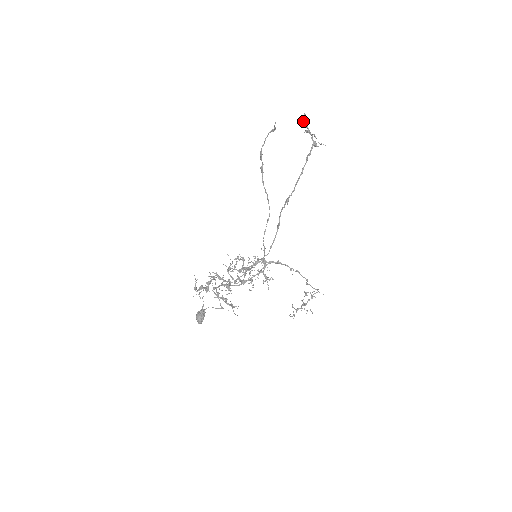
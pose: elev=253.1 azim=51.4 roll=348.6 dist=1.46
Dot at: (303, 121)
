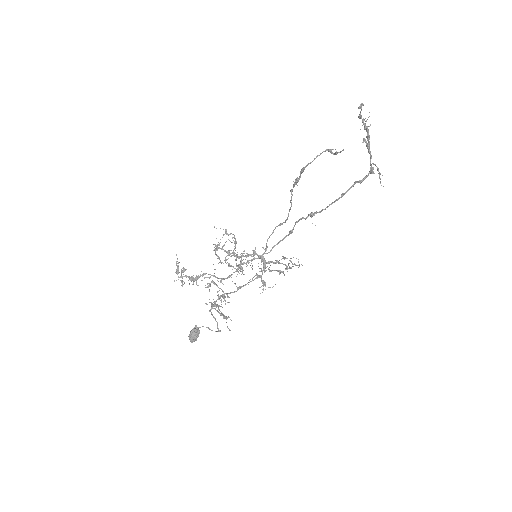
Dot at: (368, 136)
